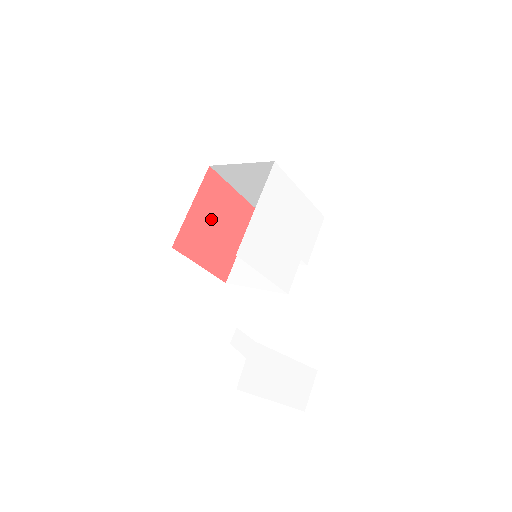
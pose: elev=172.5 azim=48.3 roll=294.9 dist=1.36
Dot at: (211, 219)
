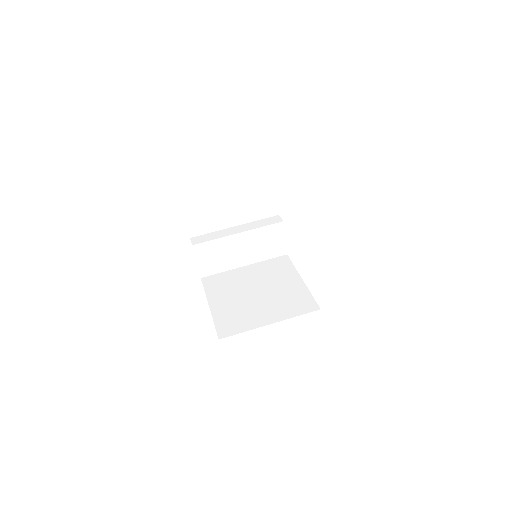
Dot at: occluded
